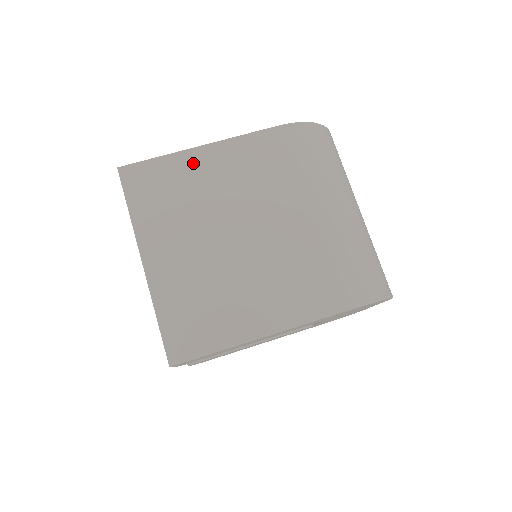
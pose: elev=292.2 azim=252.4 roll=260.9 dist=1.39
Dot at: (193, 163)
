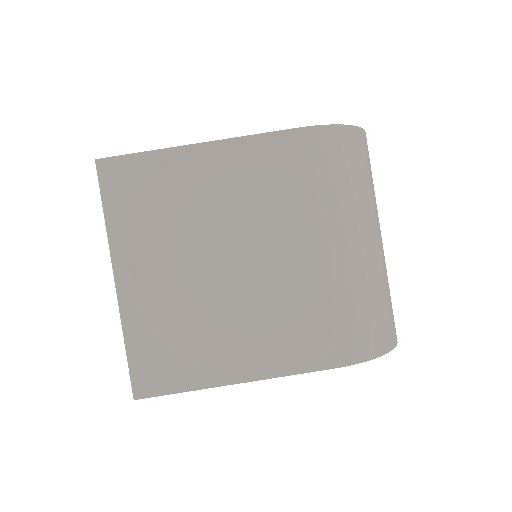
Dot at: (186, 165)
